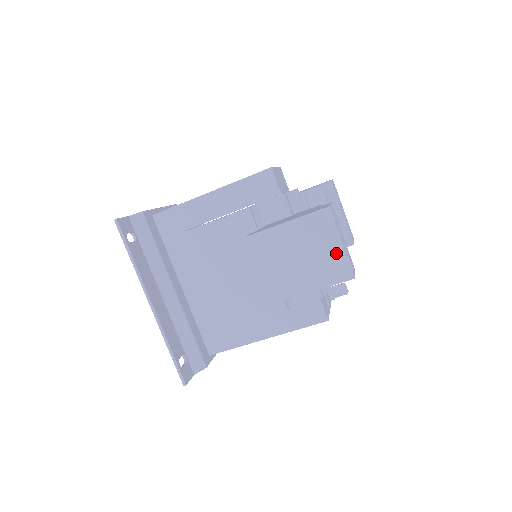
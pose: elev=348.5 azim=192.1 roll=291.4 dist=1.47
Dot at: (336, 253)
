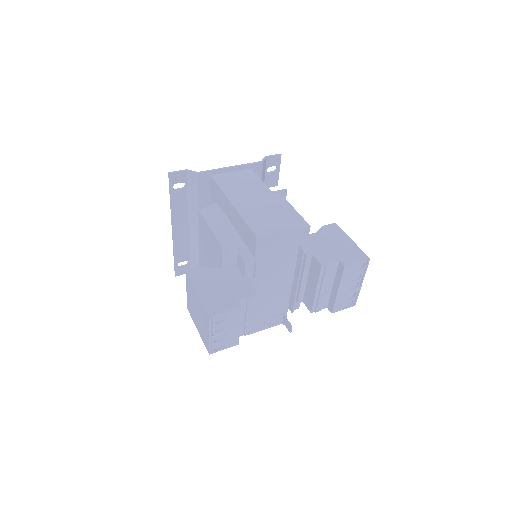
Dot at: (207, 335)
